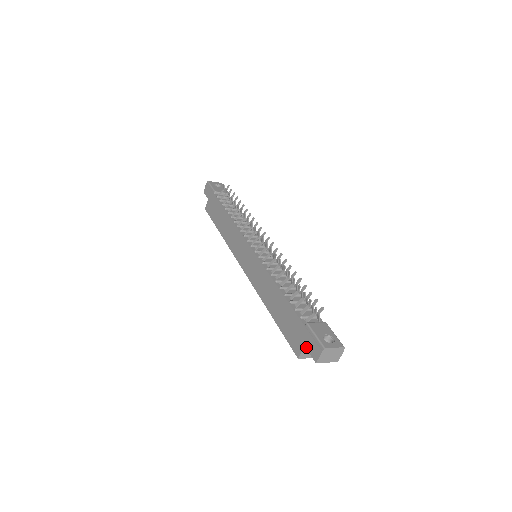
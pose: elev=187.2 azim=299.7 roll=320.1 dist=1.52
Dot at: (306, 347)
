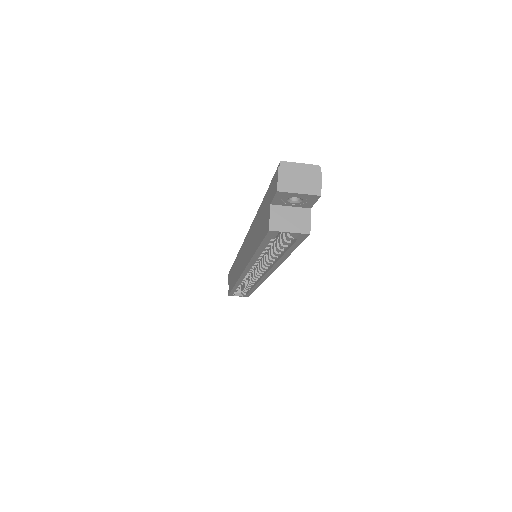
Dot at: (270, 201)
